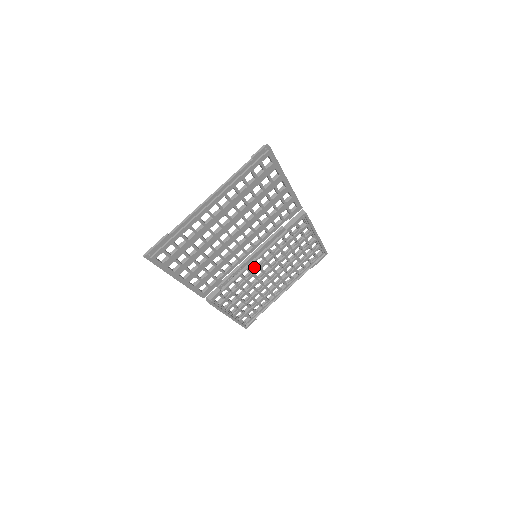
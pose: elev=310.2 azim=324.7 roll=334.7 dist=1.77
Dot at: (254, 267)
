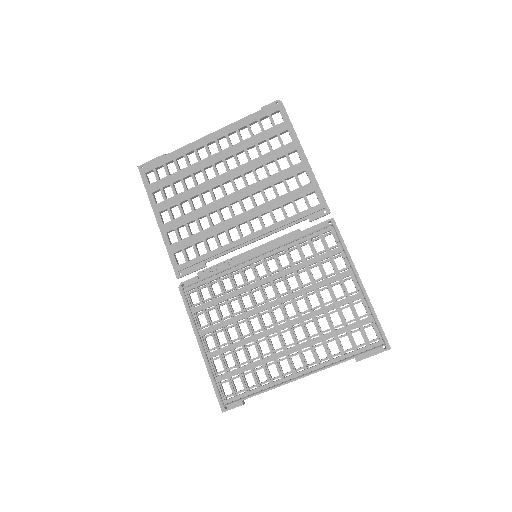
Dot at: (253, 280)
